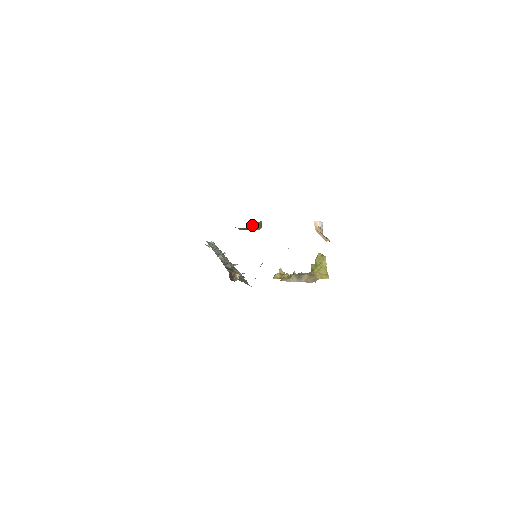
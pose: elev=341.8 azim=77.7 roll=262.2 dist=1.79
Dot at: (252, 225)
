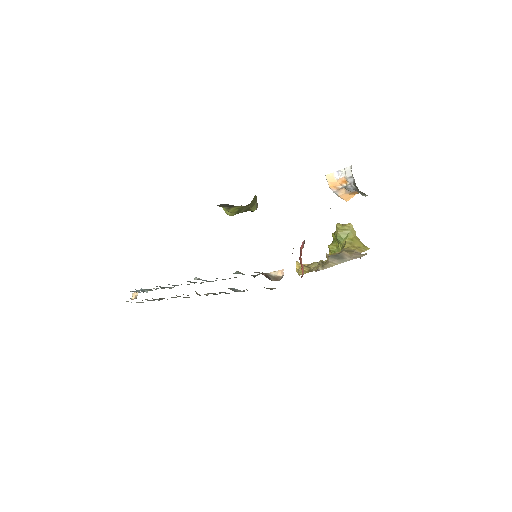
Dot at: (251, 201)
